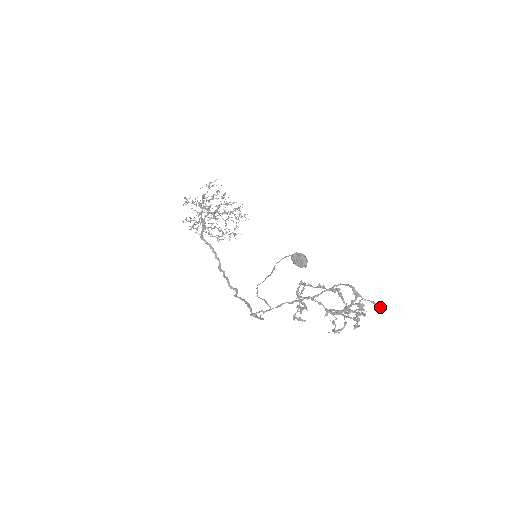
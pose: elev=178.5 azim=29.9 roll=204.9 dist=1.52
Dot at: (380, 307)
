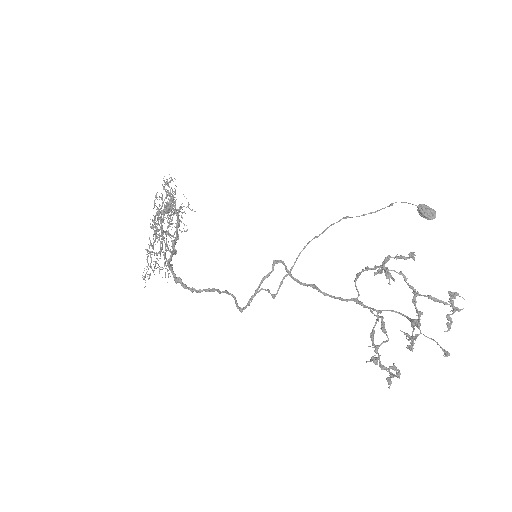
Dot at: (443, 349)
